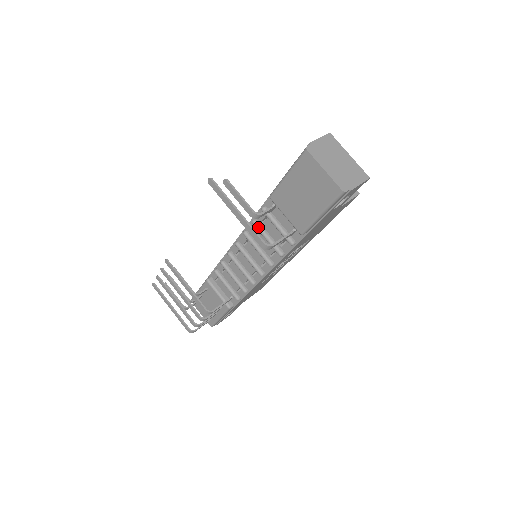
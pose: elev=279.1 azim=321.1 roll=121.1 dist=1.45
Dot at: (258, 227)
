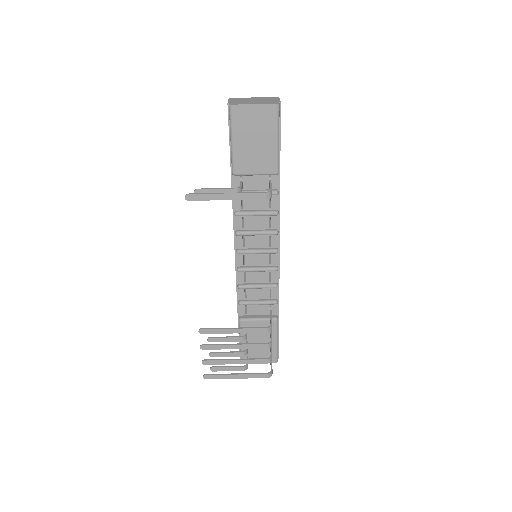
Dot at: (243, 213)
